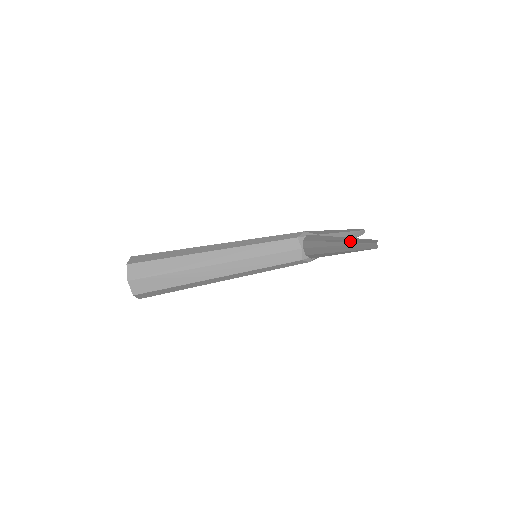
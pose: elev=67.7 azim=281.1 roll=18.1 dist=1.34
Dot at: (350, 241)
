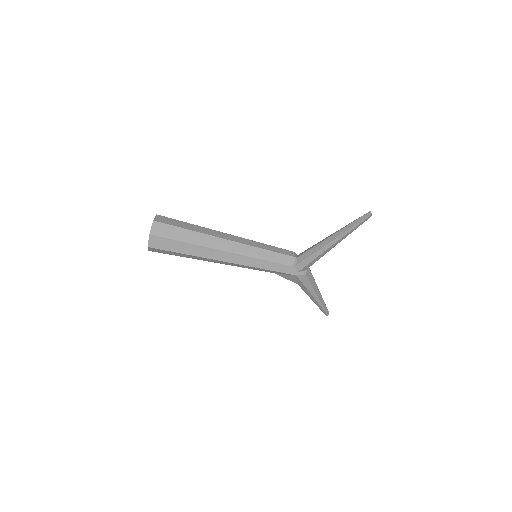
Dot at: (346, 225)
